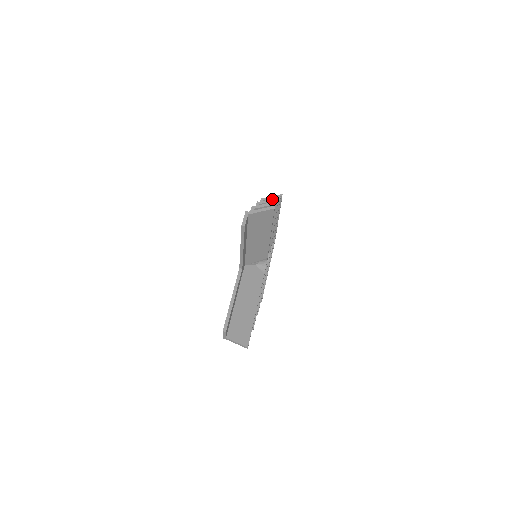
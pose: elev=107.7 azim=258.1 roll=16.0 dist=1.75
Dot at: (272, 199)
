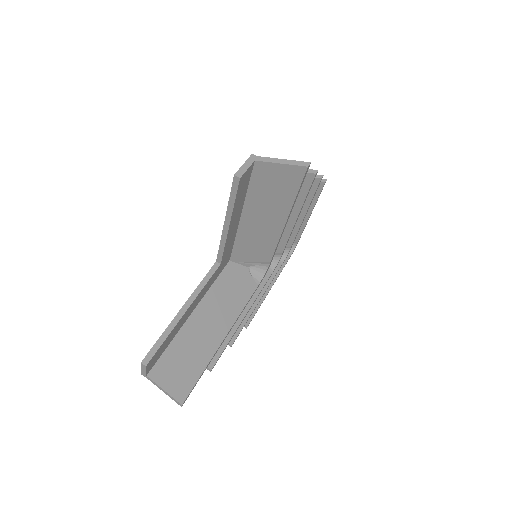
Dot at: occluded
